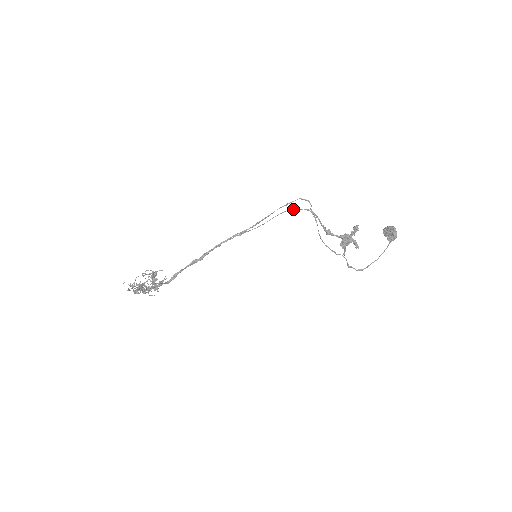
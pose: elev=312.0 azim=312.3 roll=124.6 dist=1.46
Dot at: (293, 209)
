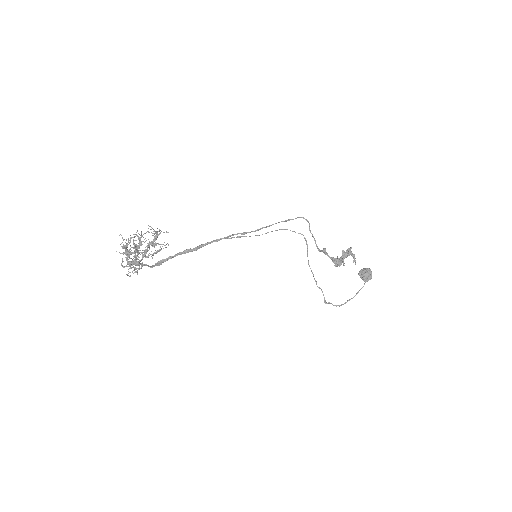
Dot at: occluded
